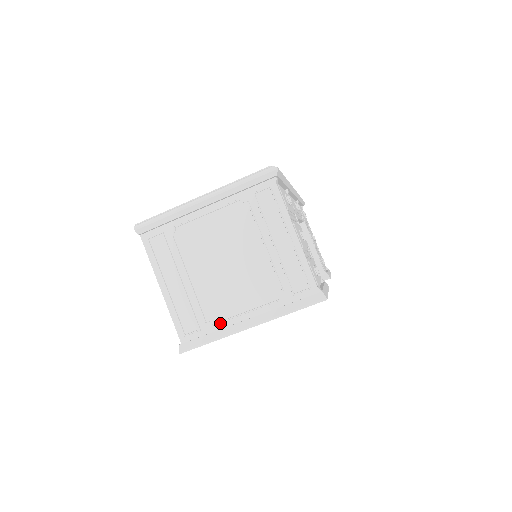
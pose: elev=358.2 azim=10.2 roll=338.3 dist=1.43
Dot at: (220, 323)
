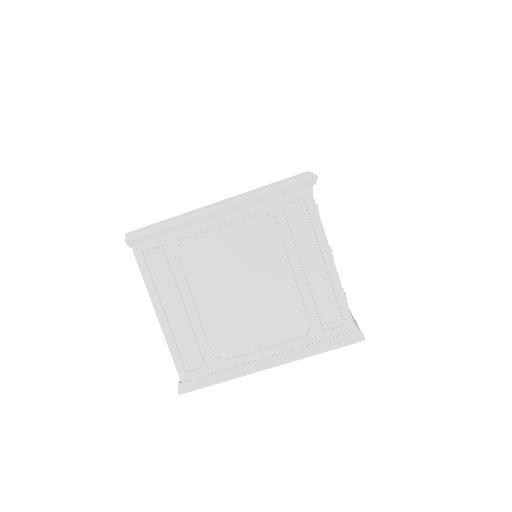
Dot at: (231, 360)
